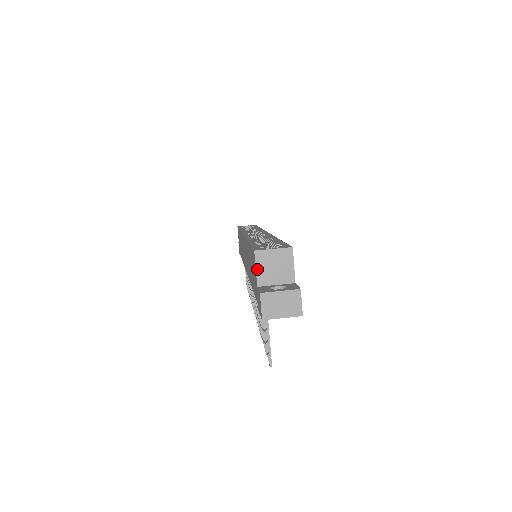
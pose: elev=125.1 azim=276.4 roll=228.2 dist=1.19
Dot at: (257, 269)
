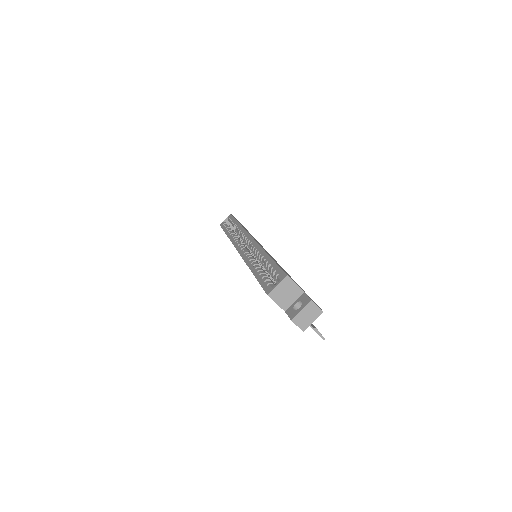
Dot at: (277, 303)
